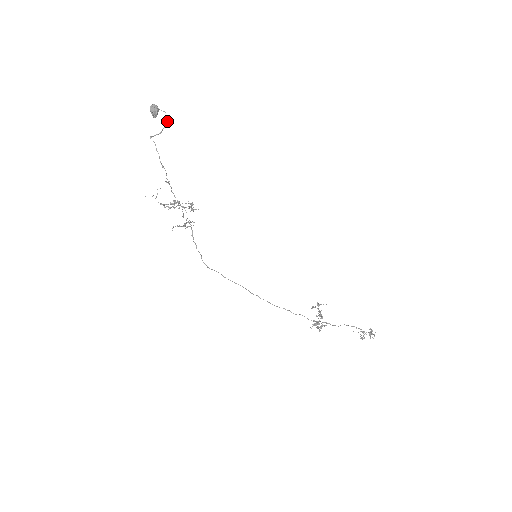
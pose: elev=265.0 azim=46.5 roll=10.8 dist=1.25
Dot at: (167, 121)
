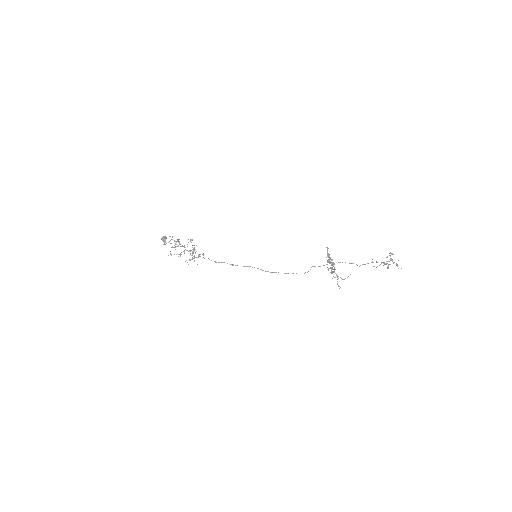
Dot at: occluded
